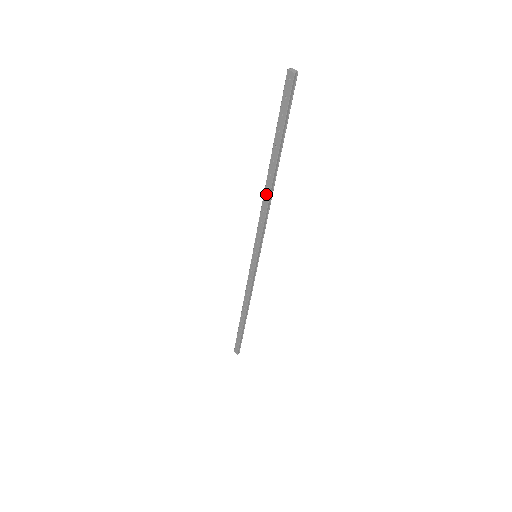
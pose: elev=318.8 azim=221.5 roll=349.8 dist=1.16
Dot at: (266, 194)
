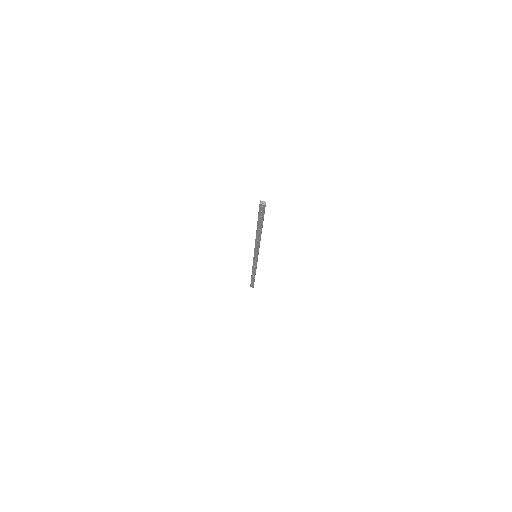
Dot at: (257, 239)
